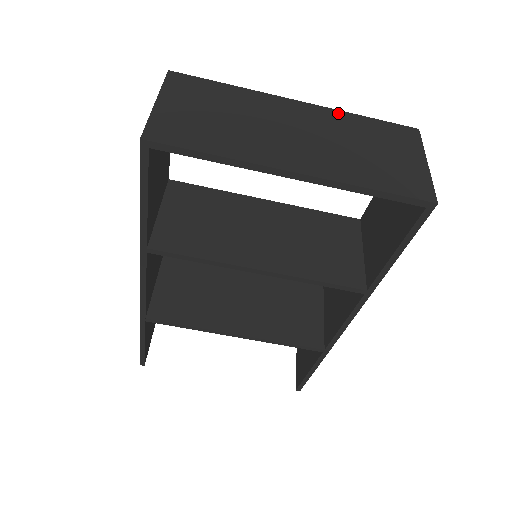
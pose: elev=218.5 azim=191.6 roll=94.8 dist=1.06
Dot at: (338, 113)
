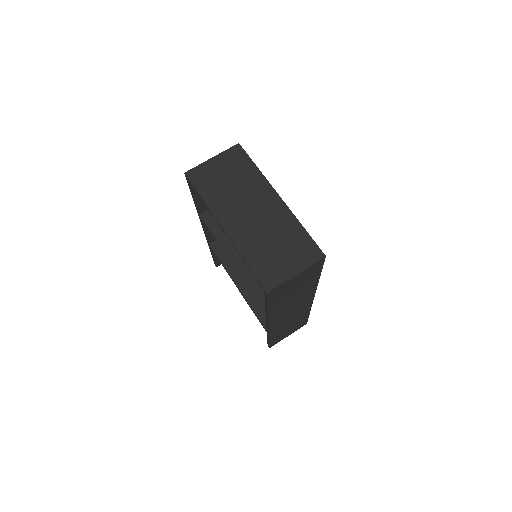
Dot at: (291, 217)
